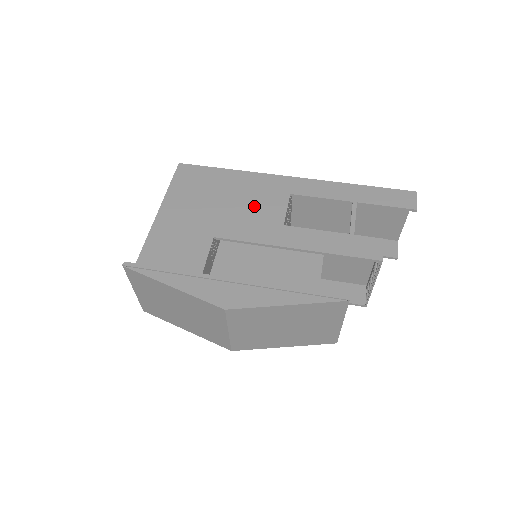
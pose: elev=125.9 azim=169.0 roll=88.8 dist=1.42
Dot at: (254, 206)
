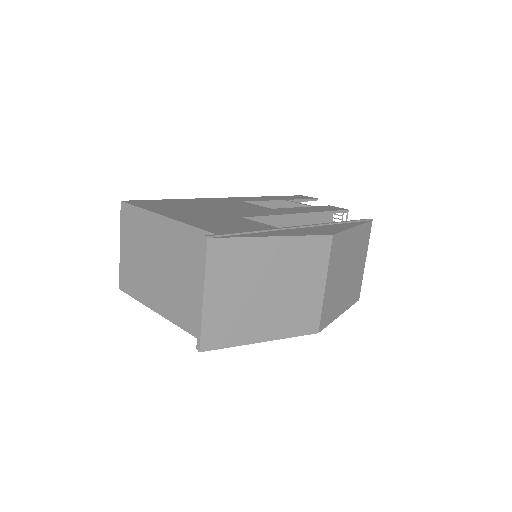
Dot at: (234, 206)
